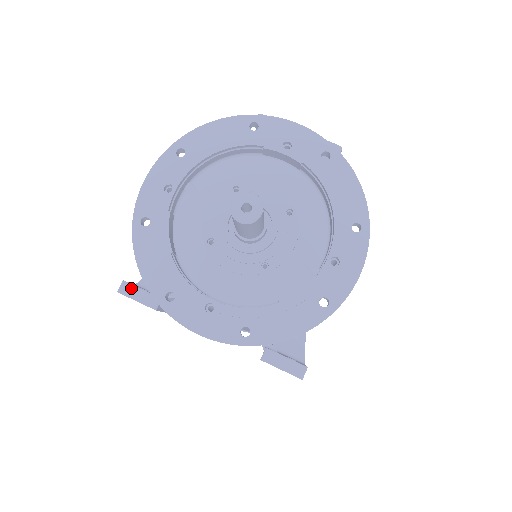
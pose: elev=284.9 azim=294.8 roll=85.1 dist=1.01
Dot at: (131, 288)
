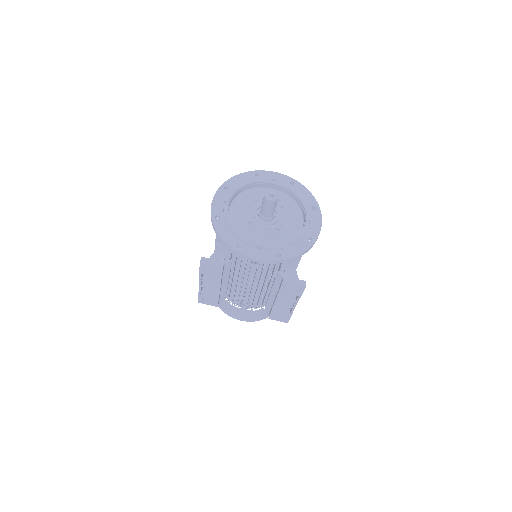
Dot at: (207, 260)
